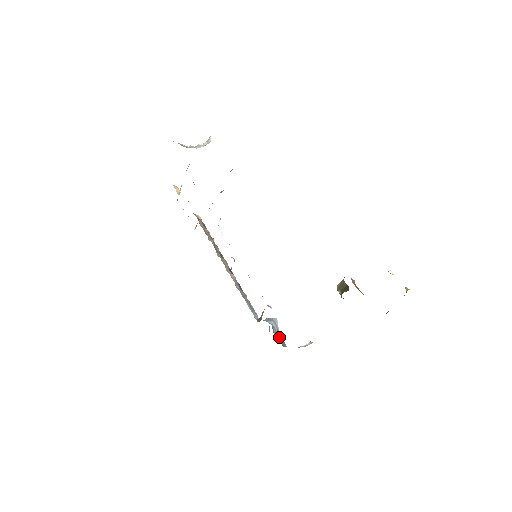
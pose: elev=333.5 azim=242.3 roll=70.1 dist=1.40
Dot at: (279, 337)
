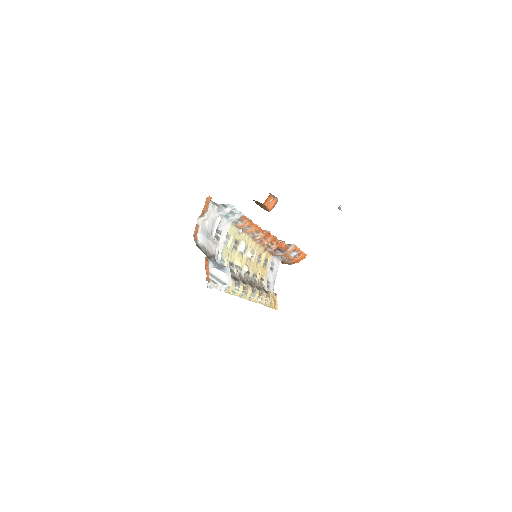
Dot at: (212, 261)
